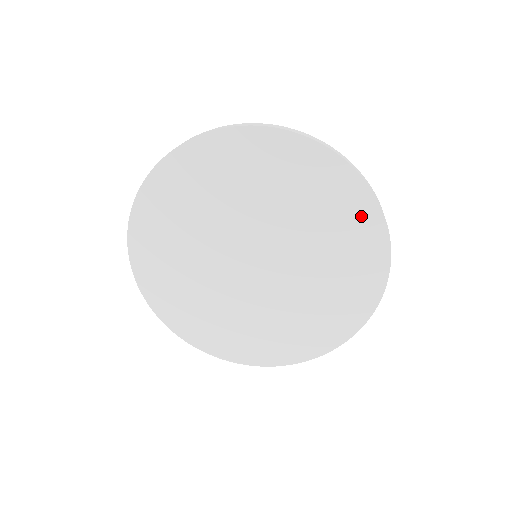
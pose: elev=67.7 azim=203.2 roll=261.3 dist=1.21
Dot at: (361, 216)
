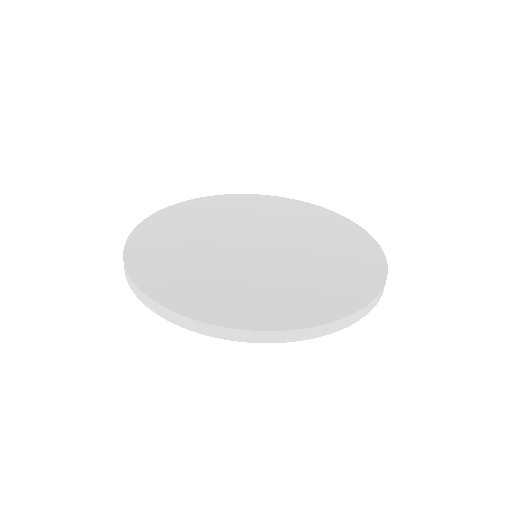
Dot at: (260, 201)
